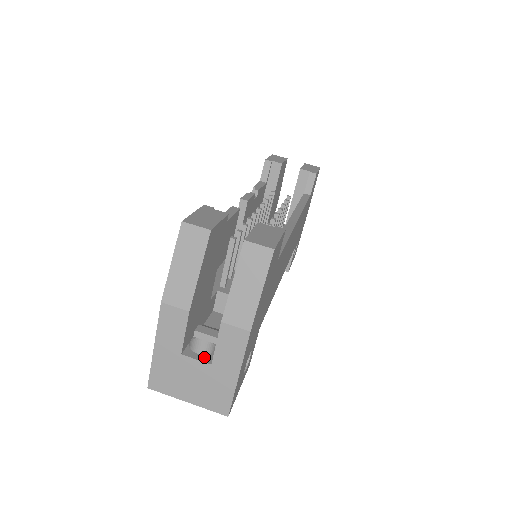
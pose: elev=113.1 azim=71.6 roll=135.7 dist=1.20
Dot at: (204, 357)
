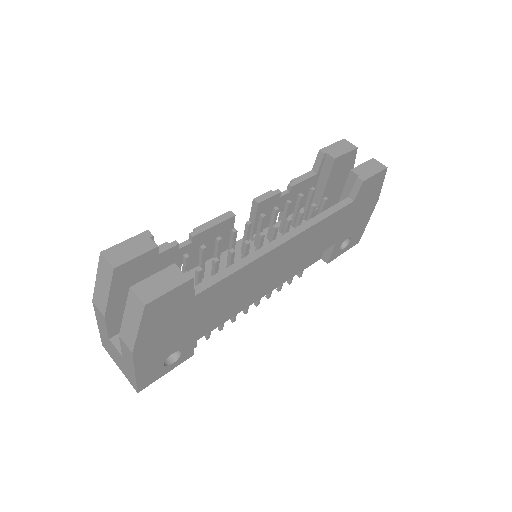
Dot at: occluded
